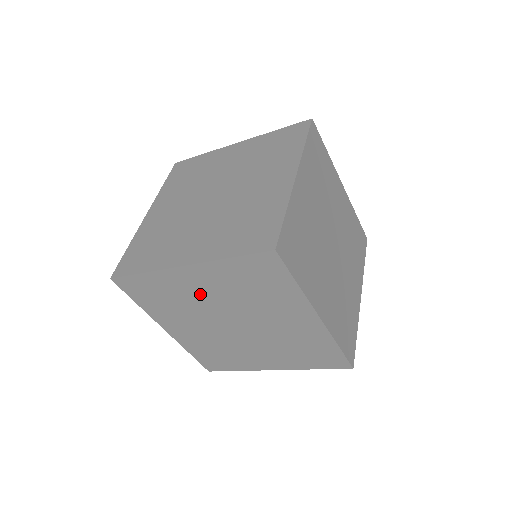
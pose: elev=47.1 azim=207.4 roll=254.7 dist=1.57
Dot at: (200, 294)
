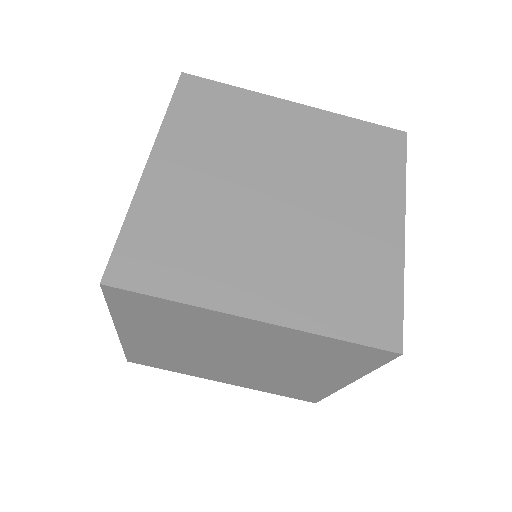
Dot at: (201, 187)
